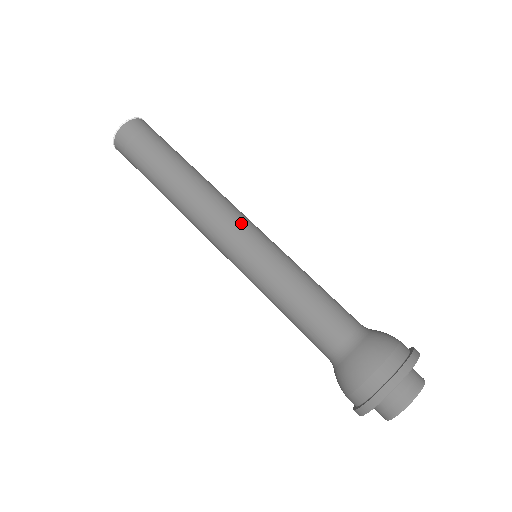
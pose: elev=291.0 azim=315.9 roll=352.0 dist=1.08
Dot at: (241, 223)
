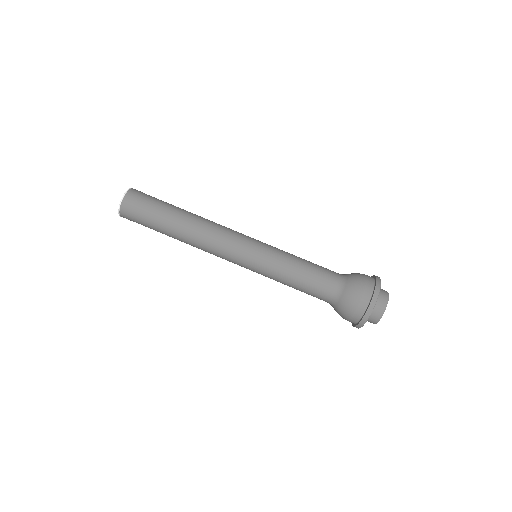
Dot at: (241, 236)
